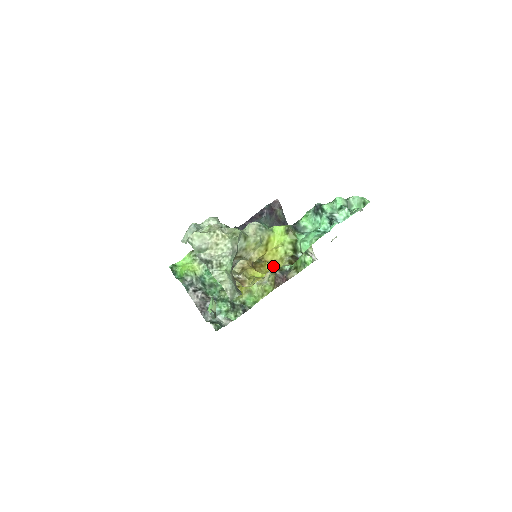
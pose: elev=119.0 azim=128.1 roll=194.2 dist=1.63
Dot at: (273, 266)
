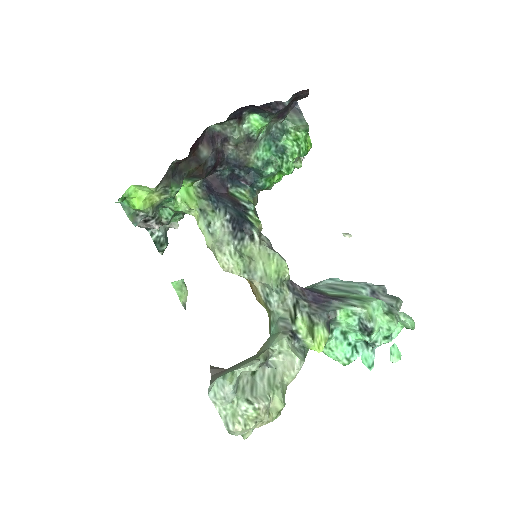
Dot at: occluded
